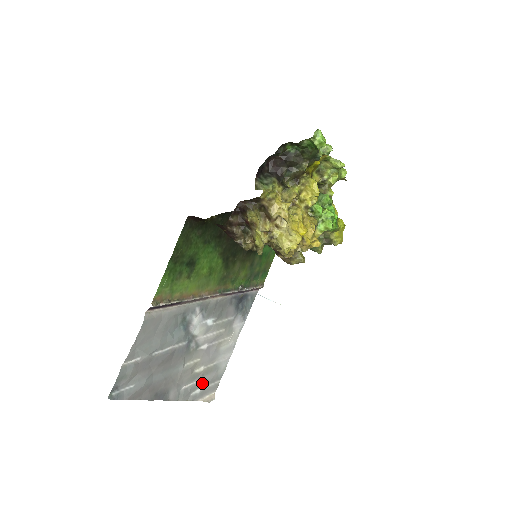
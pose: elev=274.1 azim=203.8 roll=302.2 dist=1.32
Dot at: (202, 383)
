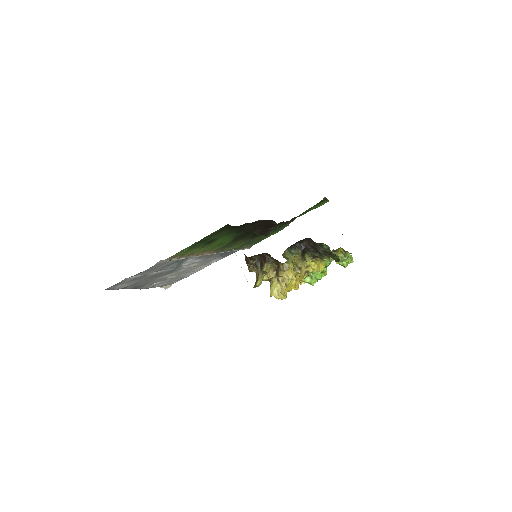
Dot at: (168, 281)
